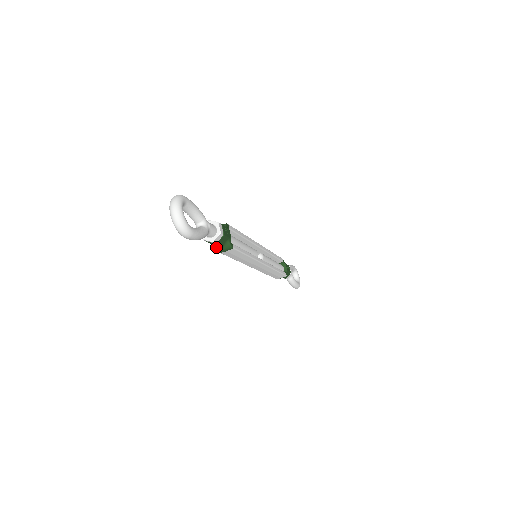
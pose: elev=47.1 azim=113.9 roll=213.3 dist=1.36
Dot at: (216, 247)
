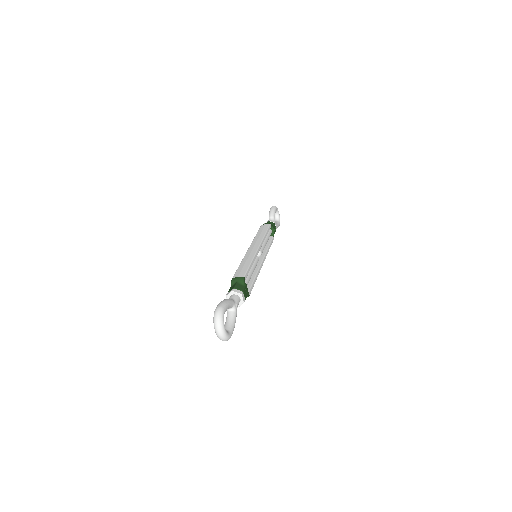
Dot at: occluded
